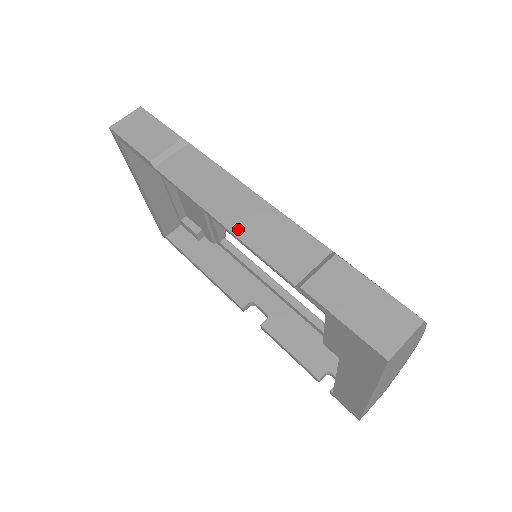
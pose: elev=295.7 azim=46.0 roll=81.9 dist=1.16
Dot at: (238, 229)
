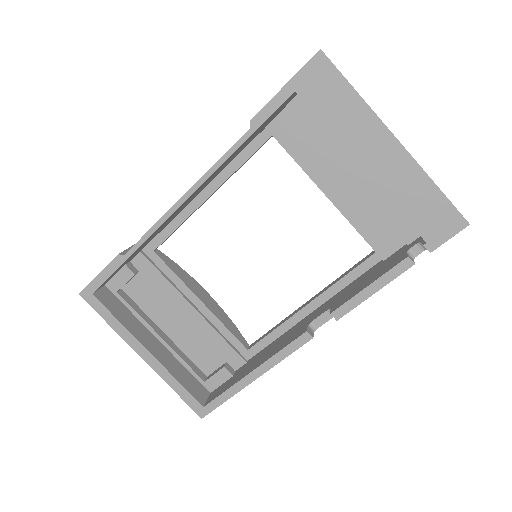
Dot at: (198, 181)
